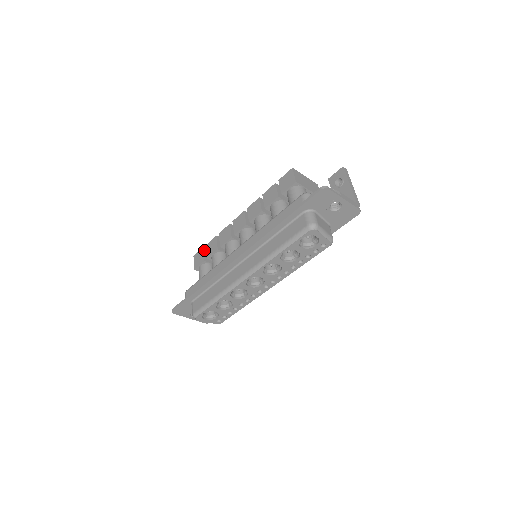
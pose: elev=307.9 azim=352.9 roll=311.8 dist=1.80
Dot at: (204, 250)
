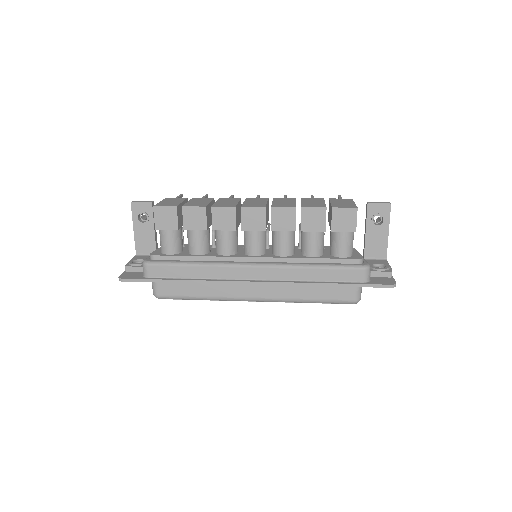
Dot at: (177, 211)
